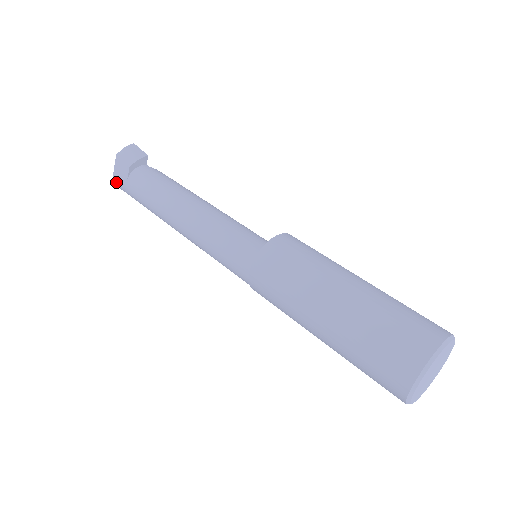
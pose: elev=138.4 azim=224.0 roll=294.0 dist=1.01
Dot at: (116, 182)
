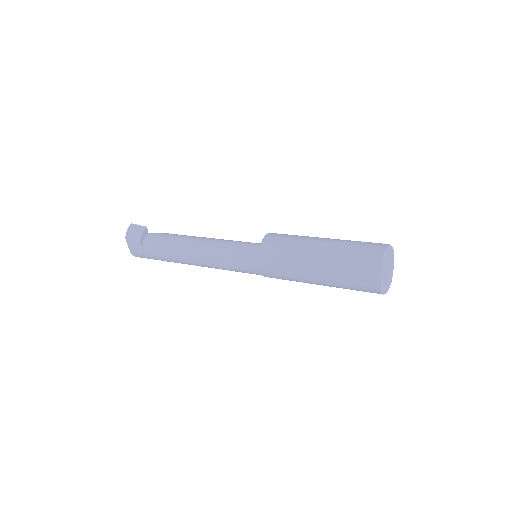
Dot at: (134, 255)
